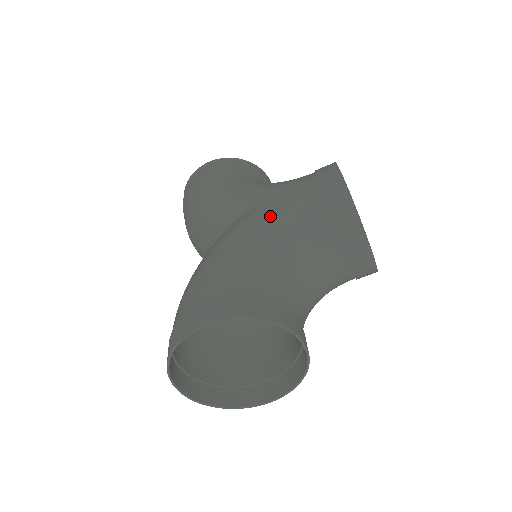
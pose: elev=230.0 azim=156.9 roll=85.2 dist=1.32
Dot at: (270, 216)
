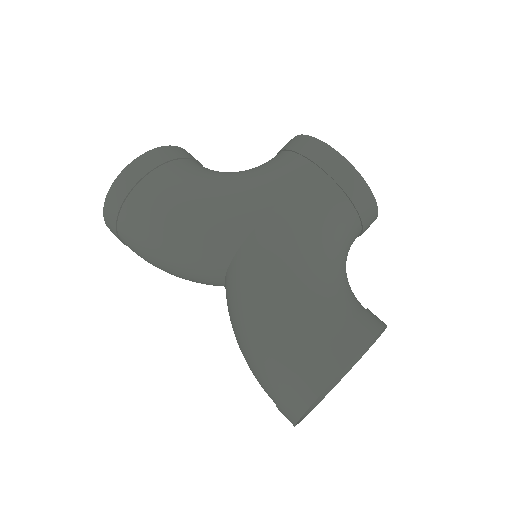
Dot at: (297, 223)
